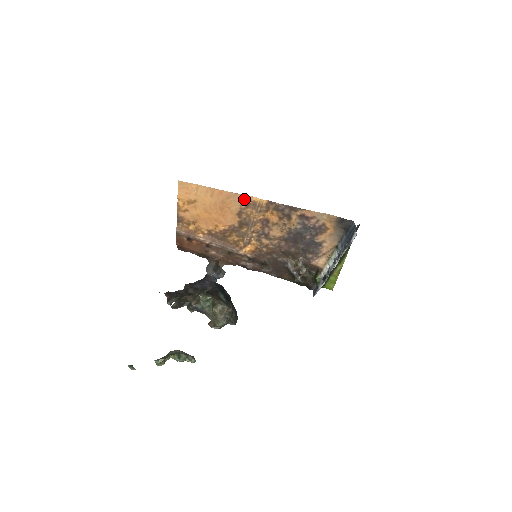
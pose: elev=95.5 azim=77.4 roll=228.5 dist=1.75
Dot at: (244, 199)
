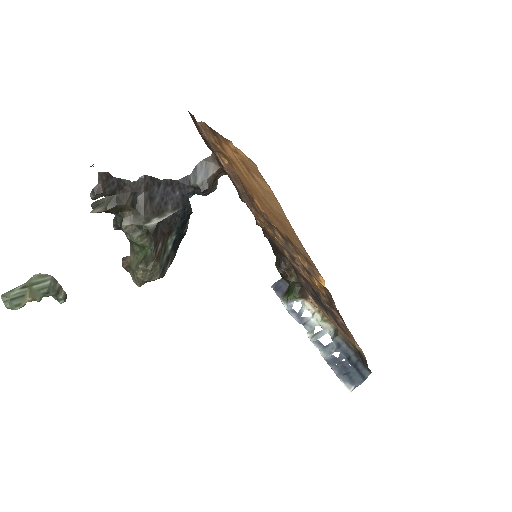
Dot at: (311, 261)
